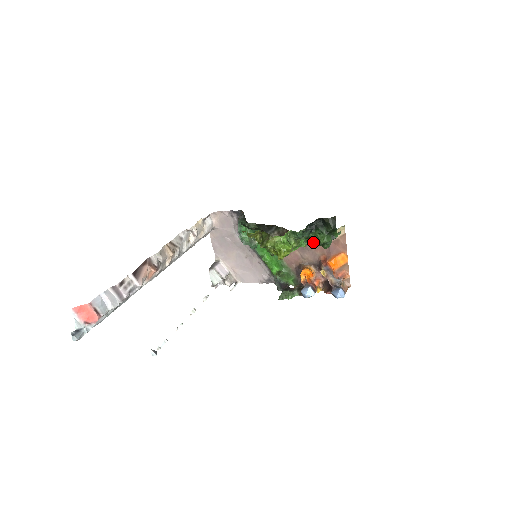
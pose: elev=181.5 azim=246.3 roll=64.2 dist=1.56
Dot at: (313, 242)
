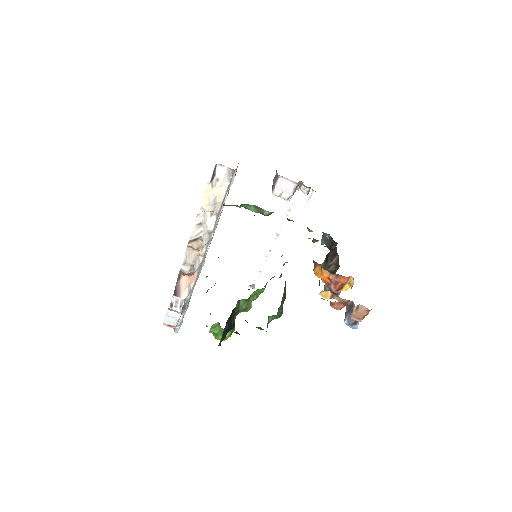
Dot at: occluded
